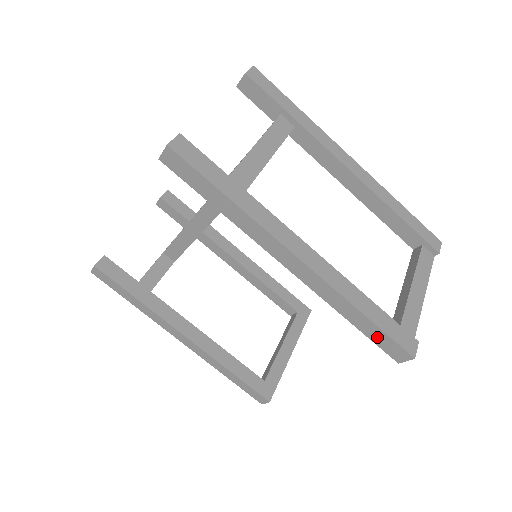
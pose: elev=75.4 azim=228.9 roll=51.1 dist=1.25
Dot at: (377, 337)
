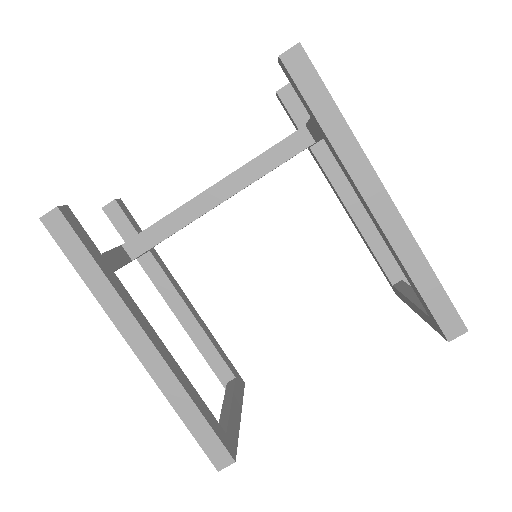
Dot at: (437, 303)
